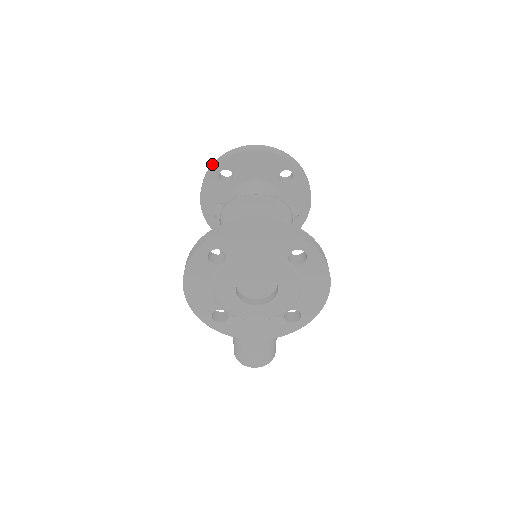
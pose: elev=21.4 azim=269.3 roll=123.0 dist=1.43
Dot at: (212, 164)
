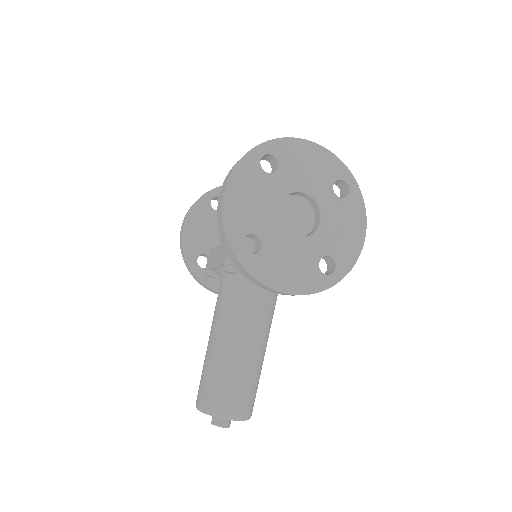
Dot at: occluded
